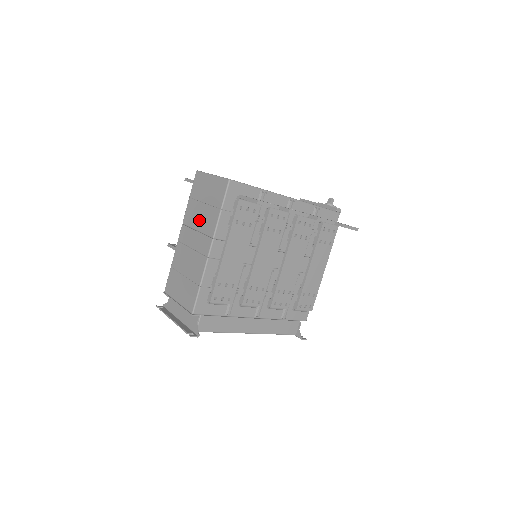
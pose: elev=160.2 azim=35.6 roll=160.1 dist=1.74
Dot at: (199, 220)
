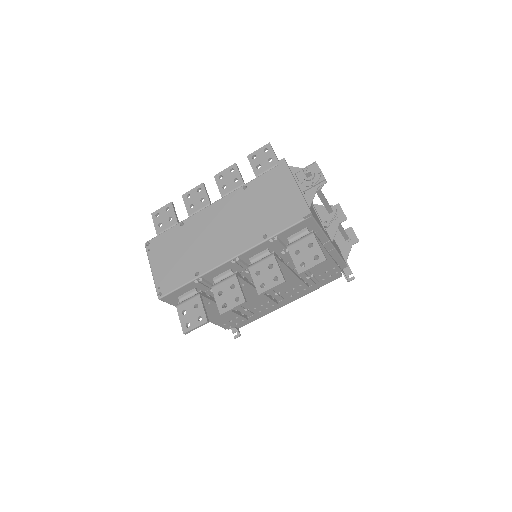
Dot at: occluded
